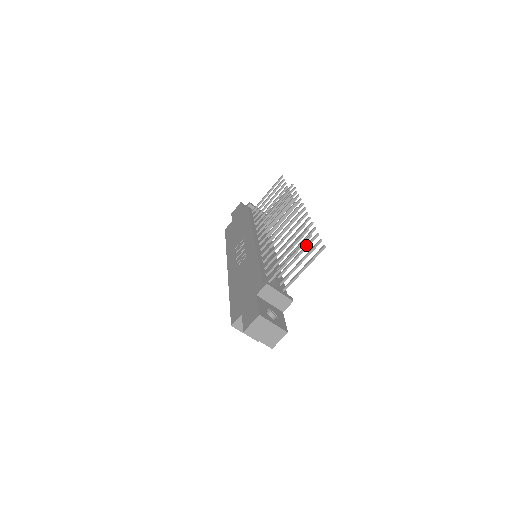
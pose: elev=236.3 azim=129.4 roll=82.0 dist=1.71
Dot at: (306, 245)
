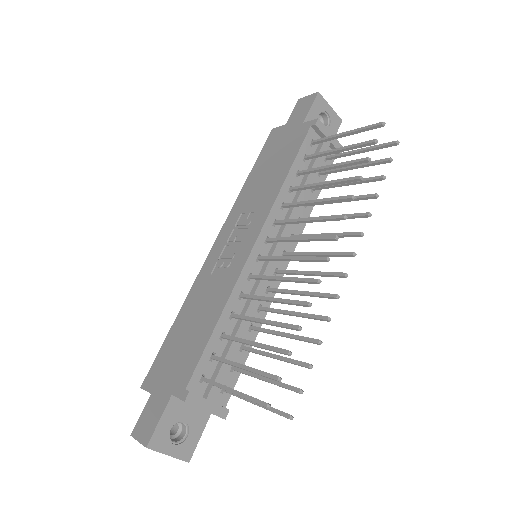
Dot at: (288, 360)
